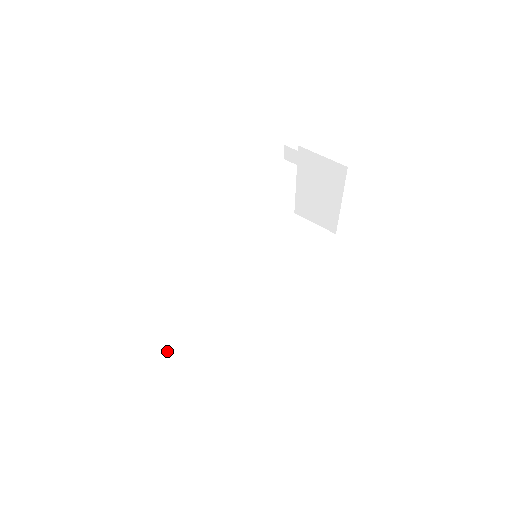
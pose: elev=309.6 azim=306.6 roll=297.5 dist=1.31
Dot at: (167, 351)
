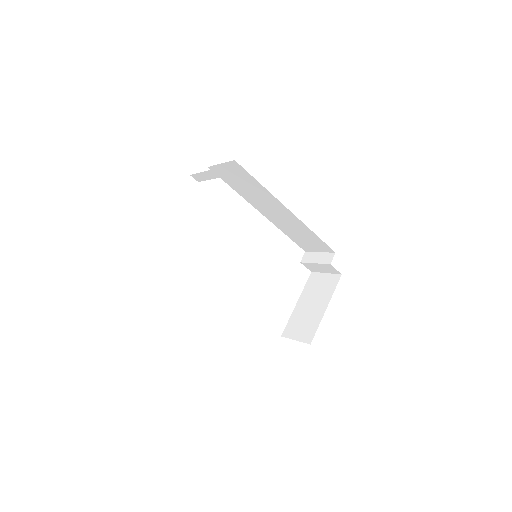
Dot at: occluded
